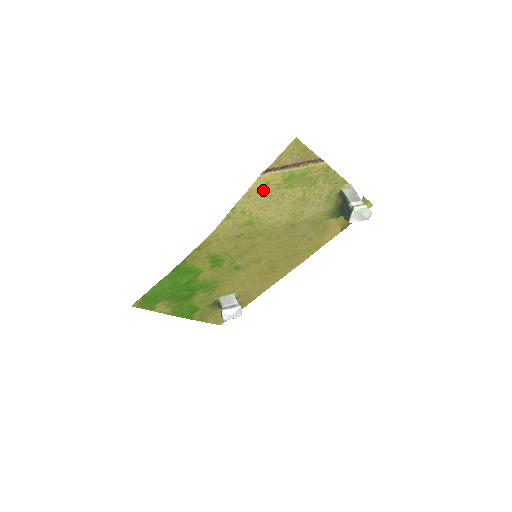
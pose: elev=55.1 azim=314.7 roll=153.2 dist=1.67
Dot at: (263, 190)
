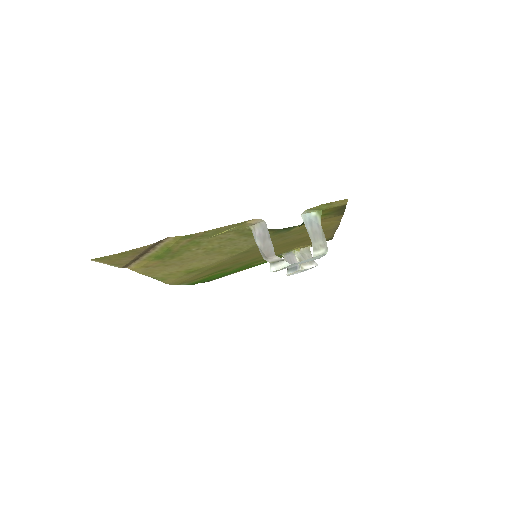
Dot at: (154, 267)
